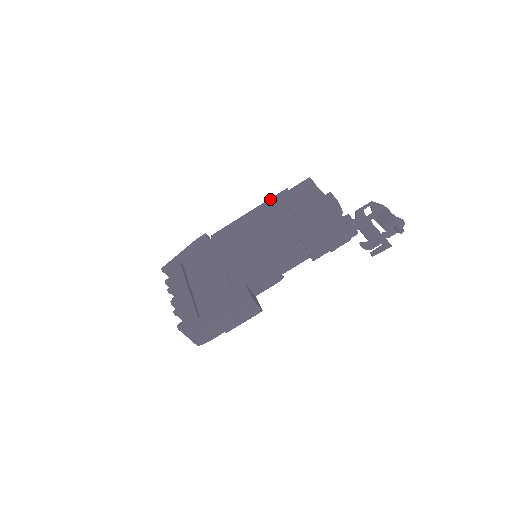
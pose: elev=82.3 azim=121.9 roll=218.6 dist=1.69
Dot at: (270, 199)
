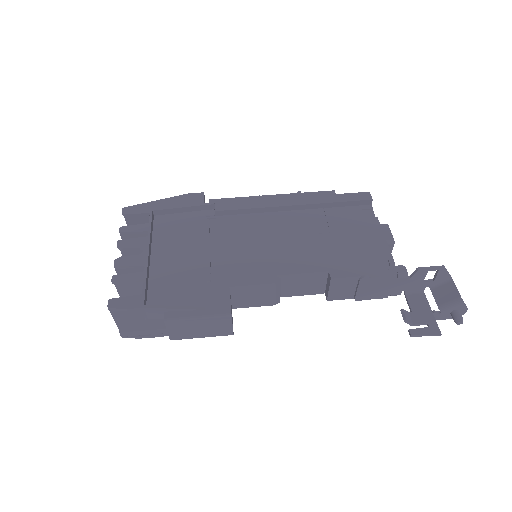
Dot at: (307, 193)
